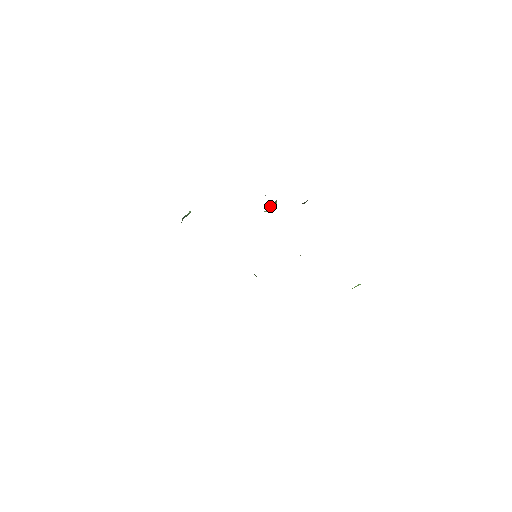
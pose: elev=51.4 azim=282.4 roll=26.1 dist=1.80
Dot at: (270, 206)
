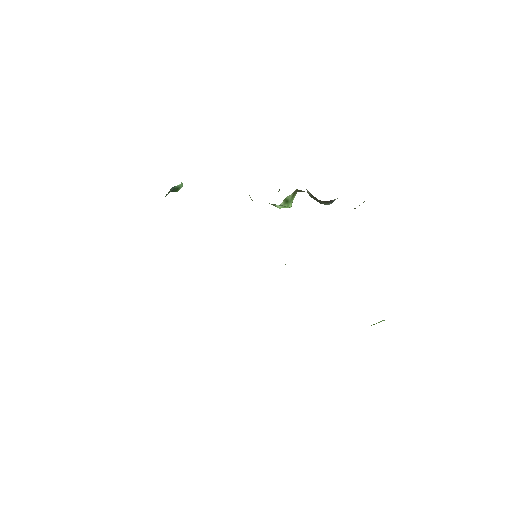
Dot at: (287, 197)
